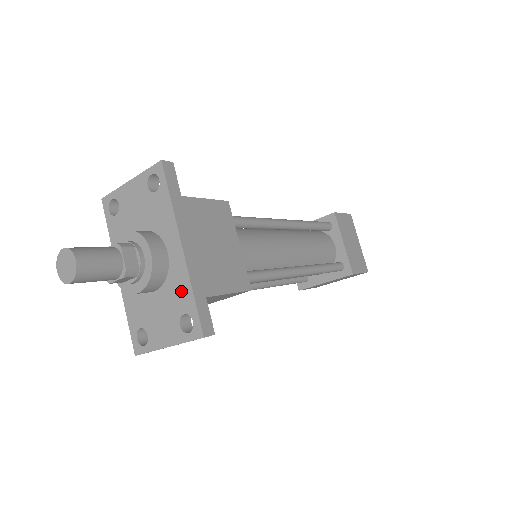
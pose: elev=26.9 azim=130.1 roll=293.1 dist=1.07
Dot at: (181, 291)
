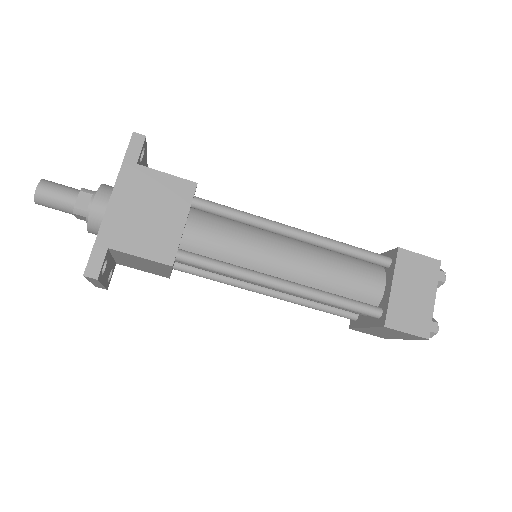
Dot at: occluded
